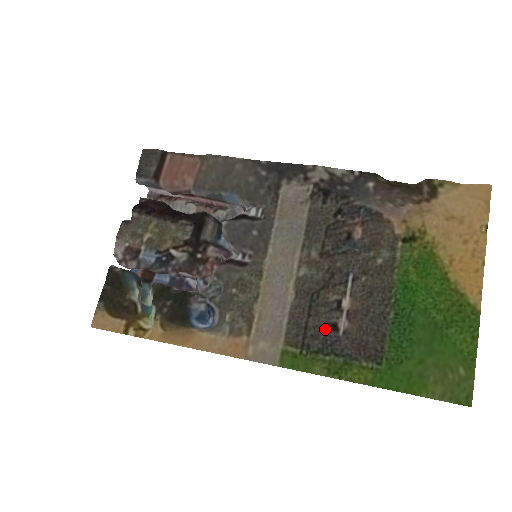
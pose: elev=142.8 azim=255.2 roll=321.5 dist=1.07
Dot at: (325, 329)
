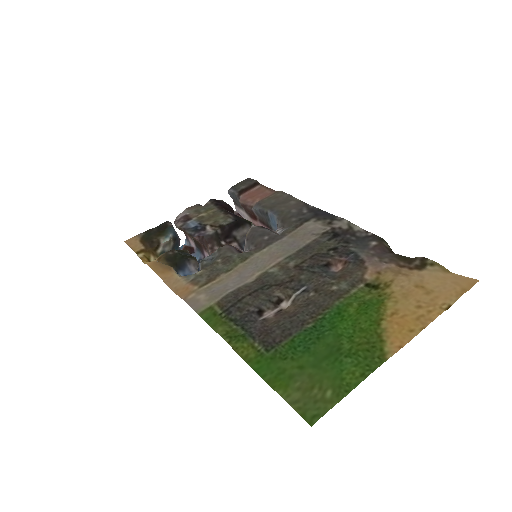
Dot at: (252, 309)
